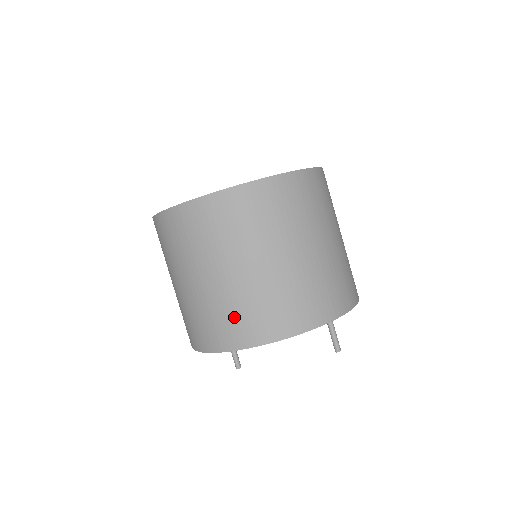
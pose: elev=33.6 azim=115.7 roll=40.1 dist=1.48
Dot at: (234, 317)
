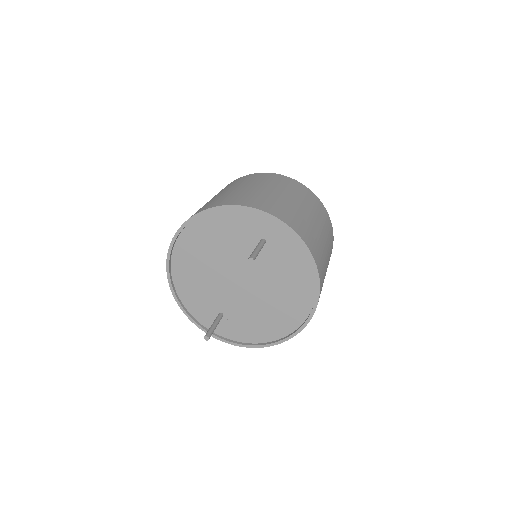
Dot at: occluded
